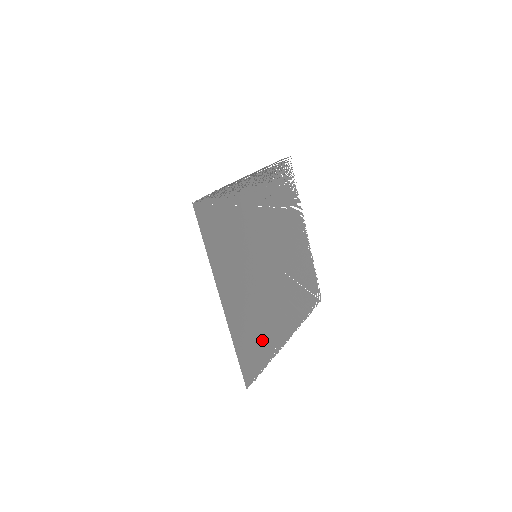
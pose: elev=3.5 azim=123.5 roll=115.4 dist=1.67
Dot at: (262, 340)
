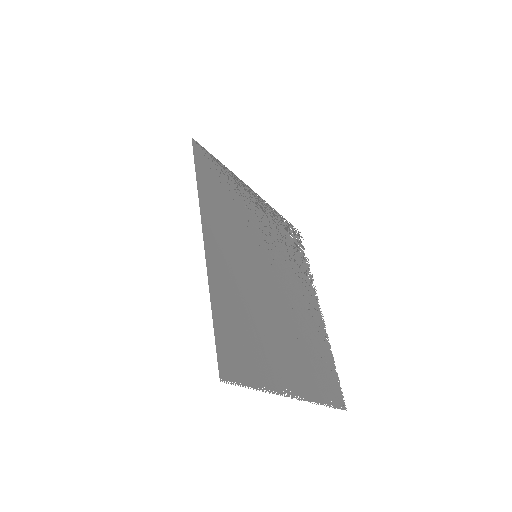
Dot at: (254, 348)
